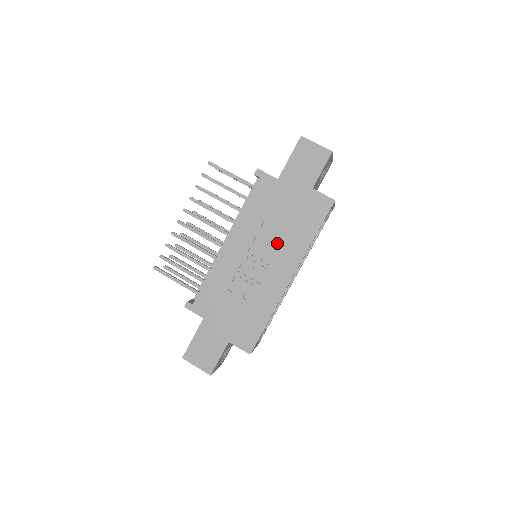
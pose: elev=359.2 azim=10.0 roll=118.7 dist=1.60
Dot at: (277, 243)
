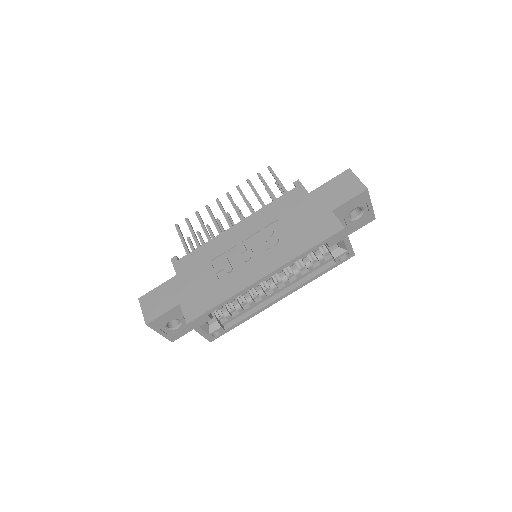
Dot at: (274, 242)
